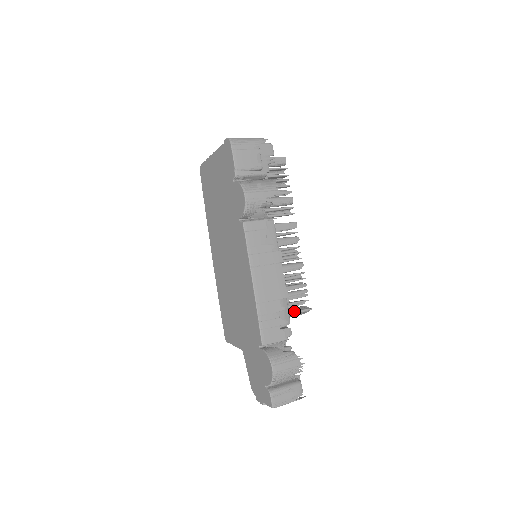
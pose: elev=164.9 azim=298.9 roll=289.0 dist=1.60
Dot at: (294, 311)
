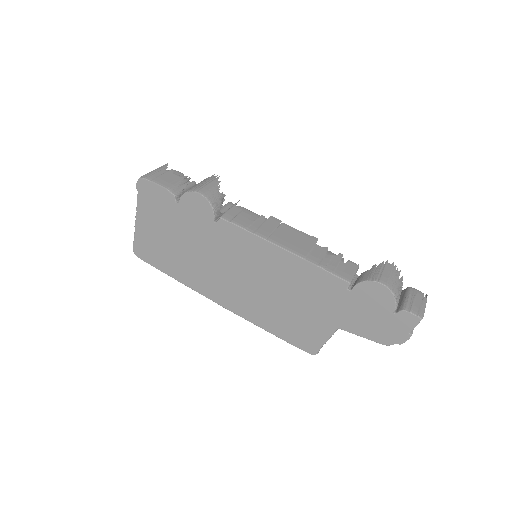
Dot at: occluded
